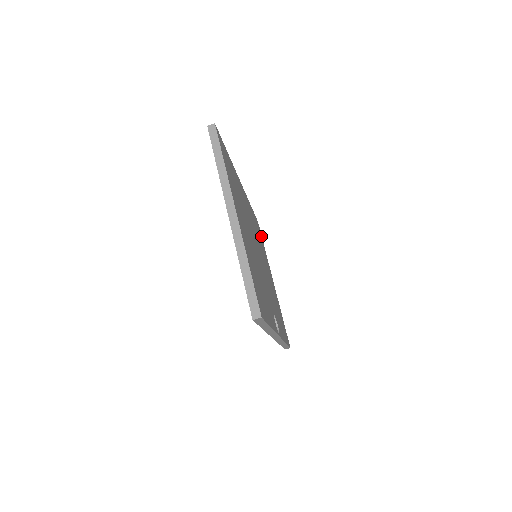
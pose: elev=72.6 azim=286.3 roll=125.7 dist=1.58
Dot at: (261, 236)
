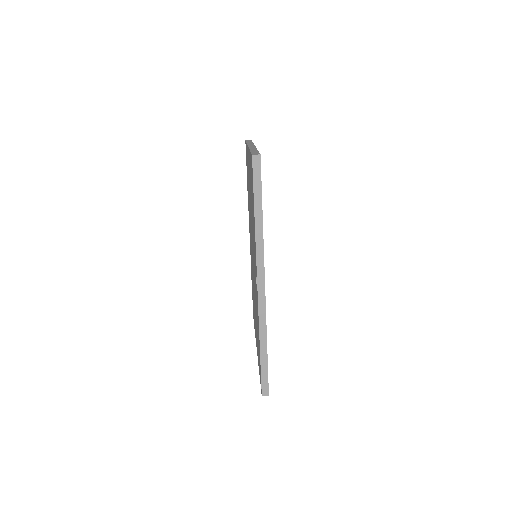
Dot at: occluded
